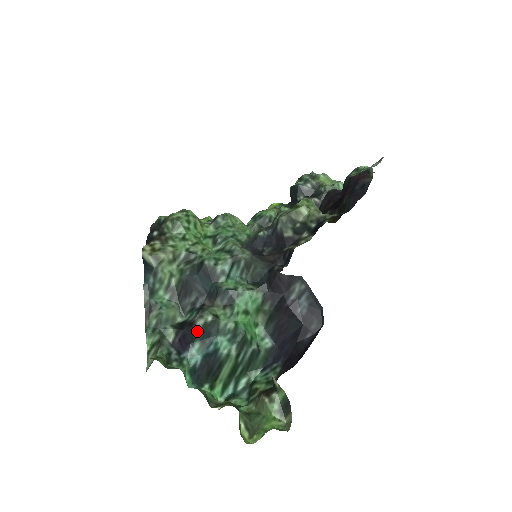
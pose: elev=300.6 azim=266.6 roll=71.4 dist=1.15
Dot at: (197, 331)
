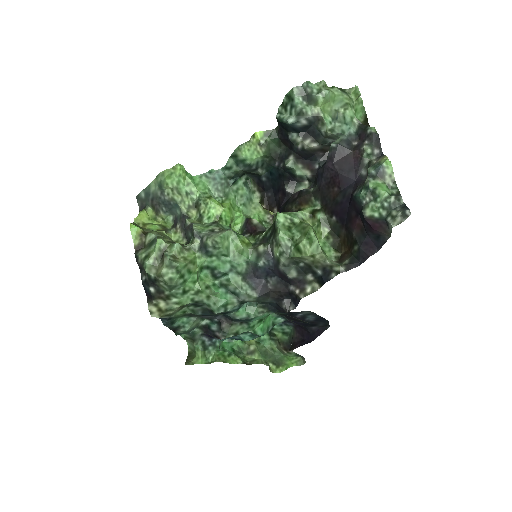
Dot at: occluded
